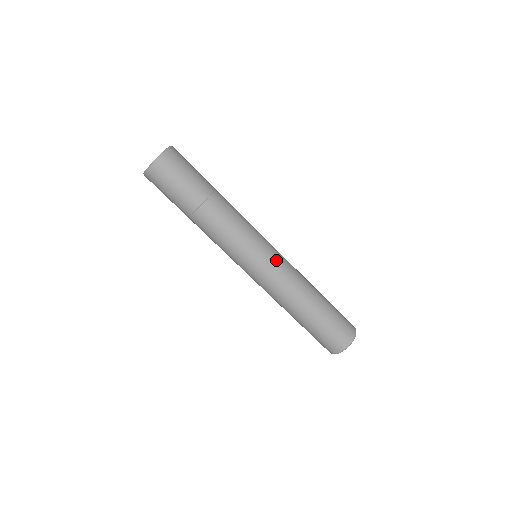
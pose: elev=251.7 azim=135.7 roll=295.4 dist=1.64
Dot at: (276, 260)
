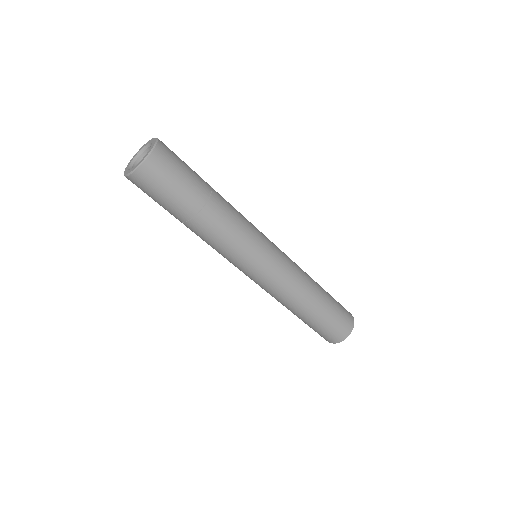
Dot at: (271, 275)
